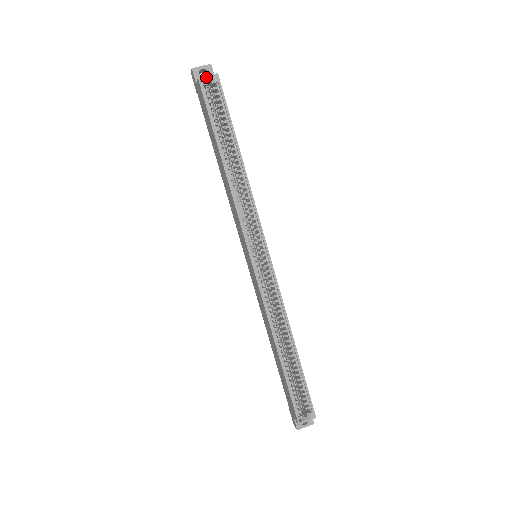
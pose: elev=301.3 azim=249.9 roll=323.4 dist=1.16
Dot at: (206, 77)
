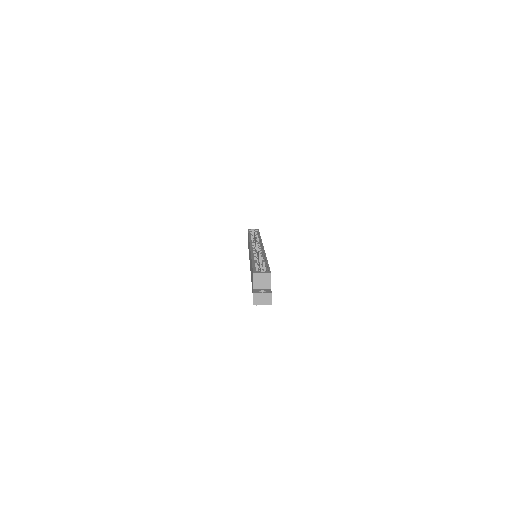
Dot at: (252, 229)
